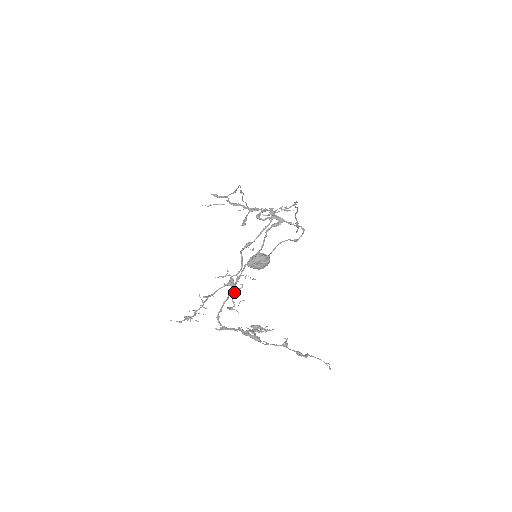
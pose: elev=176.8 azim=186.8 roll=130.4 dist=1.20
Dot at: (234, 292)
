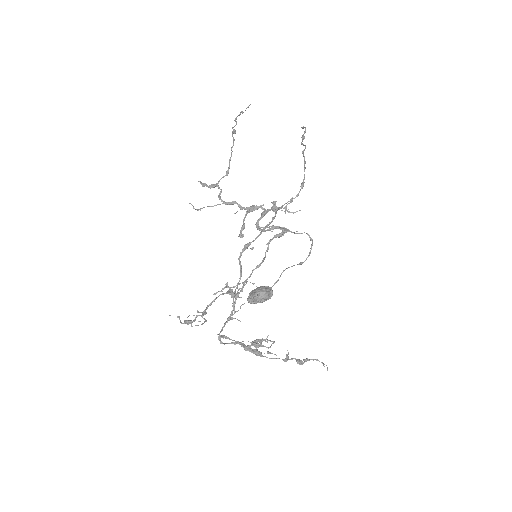
Dot at: occluded
